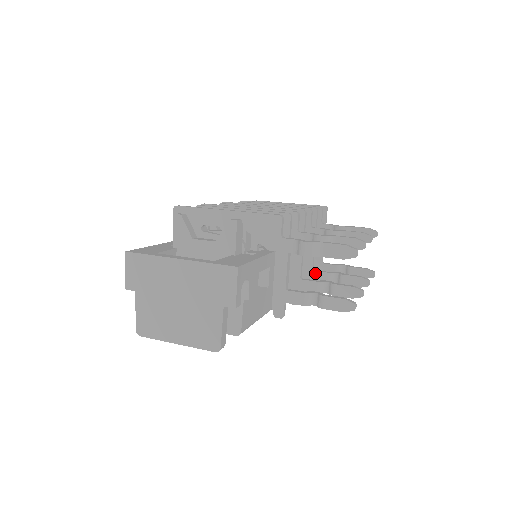
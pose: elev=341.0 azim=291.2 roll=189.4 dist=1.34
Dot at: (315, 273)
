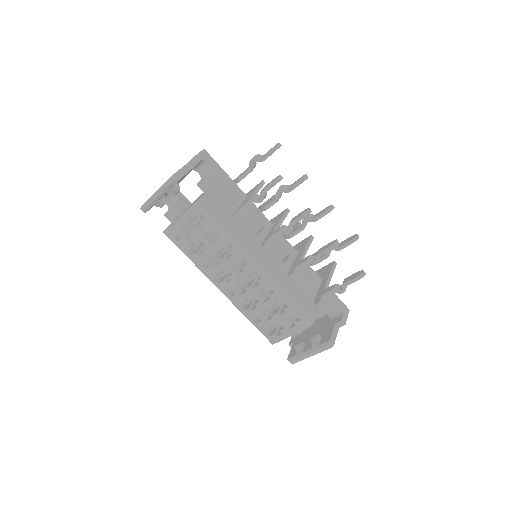
Dot at: (300, 261)
